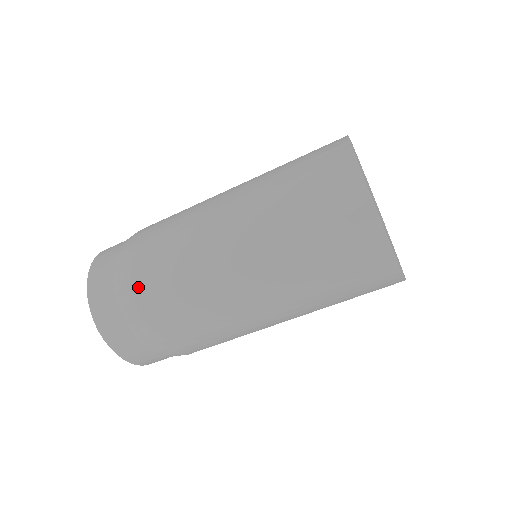
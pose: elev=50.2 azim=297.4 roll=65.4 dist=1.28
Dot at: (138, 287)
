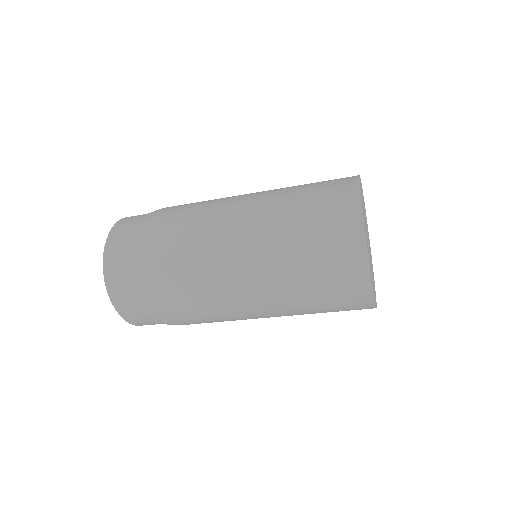
Dot at: (151, 238)
